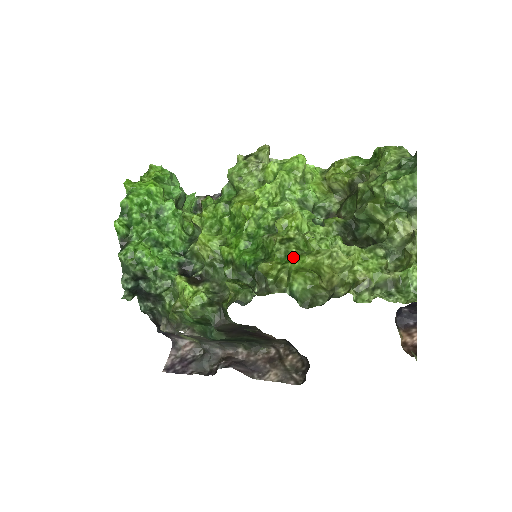
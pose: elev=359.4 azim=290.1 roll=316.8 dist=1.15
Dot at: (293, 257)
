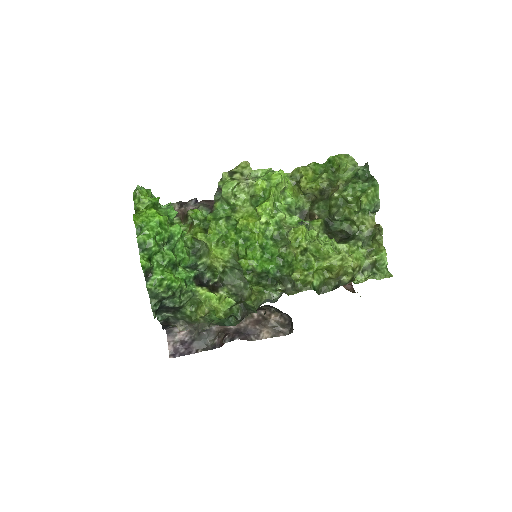
Dot at: (313, 264)
